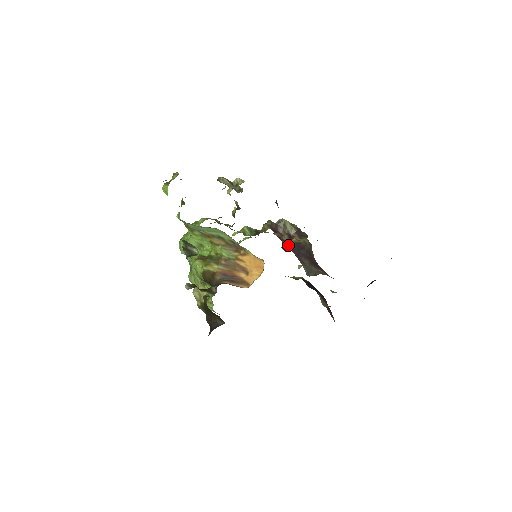
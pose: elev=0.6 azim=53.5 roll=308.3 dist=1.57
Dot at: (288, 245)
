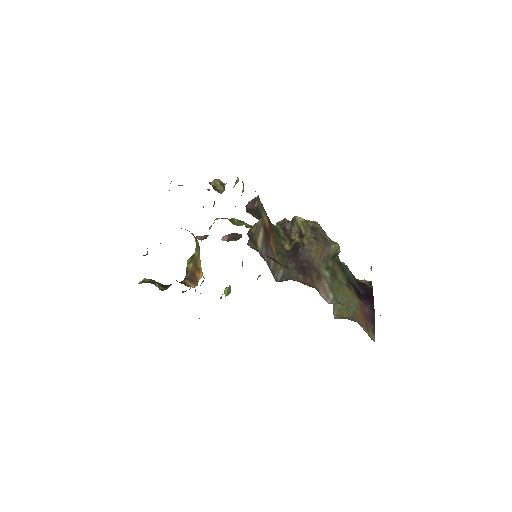
Dot at: (290, 245)
